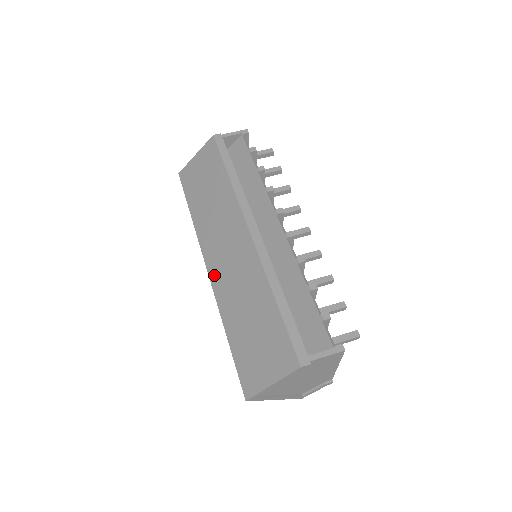
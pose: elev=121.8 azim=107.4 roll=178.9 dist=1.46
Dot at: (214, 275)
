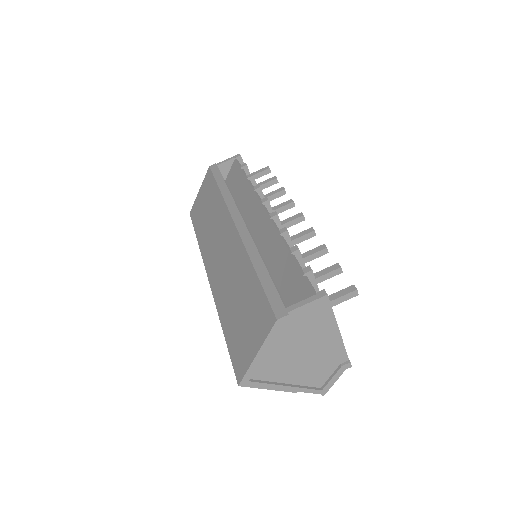
Dot at: (212, 279)
